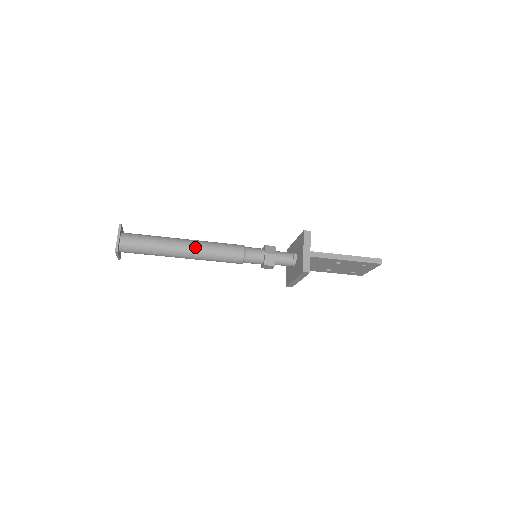
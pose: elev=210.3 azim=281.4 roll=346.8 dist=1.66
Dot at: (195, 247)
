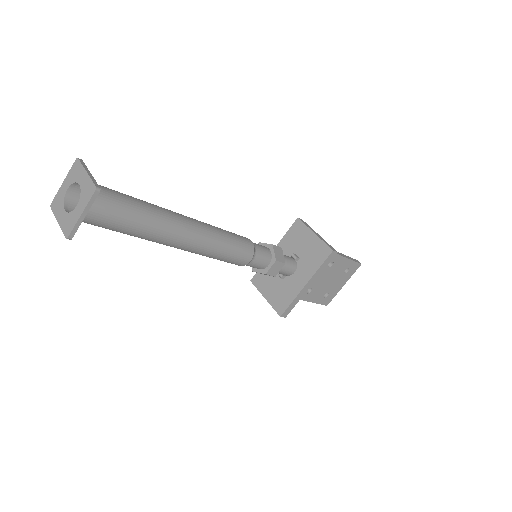
Dot at: (198, 222)
